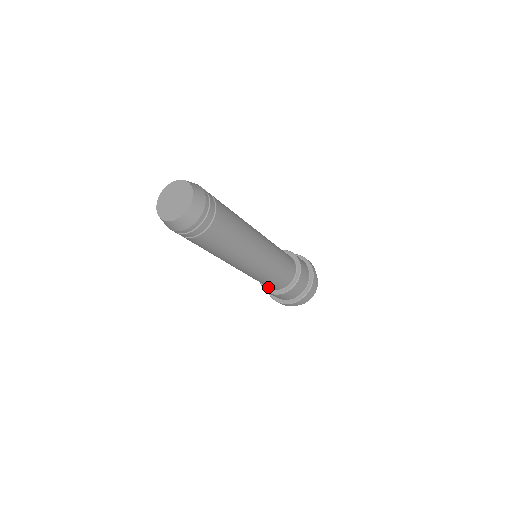
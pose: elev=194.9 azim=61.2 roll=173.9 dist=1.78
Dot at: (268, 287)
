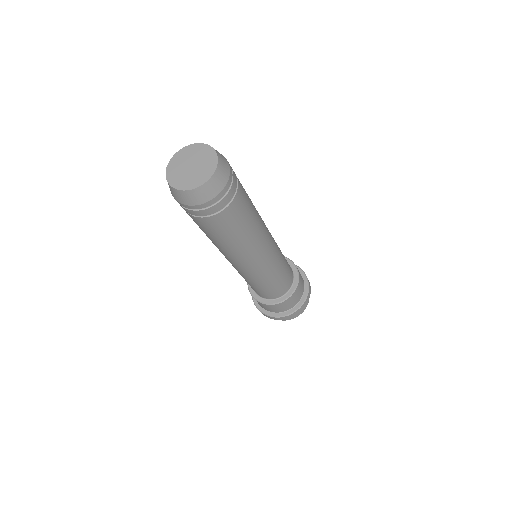
Dot at: (259, 295)
